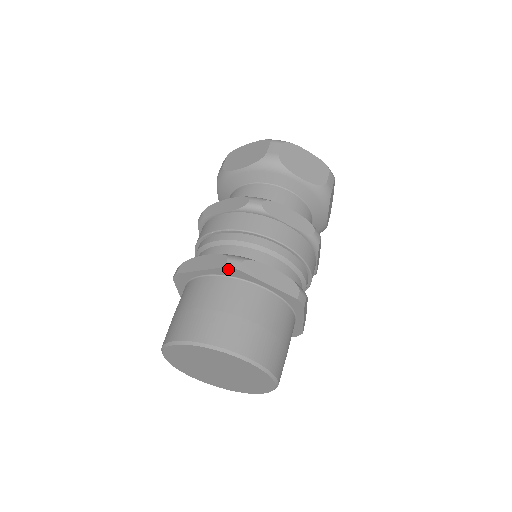
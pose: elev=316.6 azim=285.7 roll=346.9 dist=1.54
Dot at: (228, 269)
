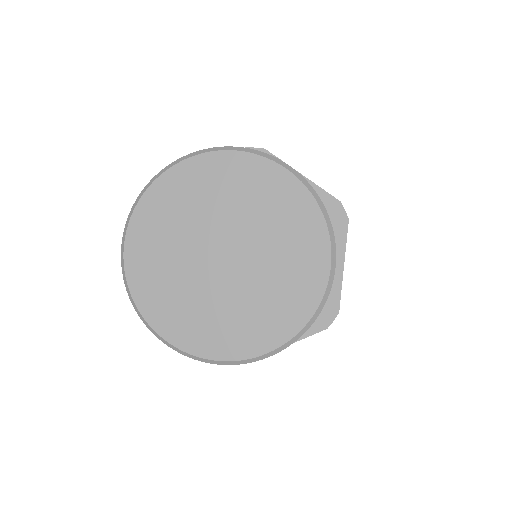
Dot at: occluded
